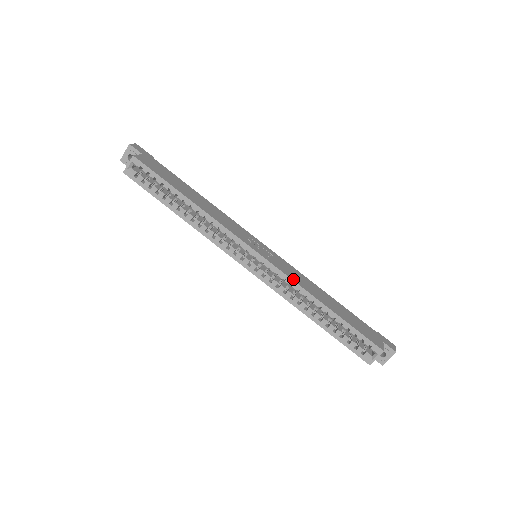
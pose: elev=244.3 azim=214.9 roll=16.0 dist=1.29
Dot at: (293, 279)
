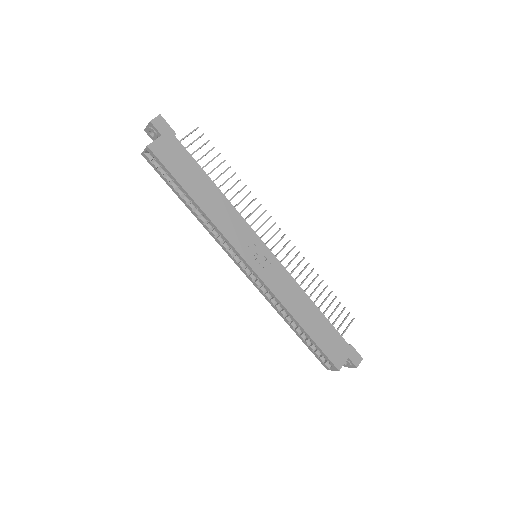
Dot at: (277, 295)
